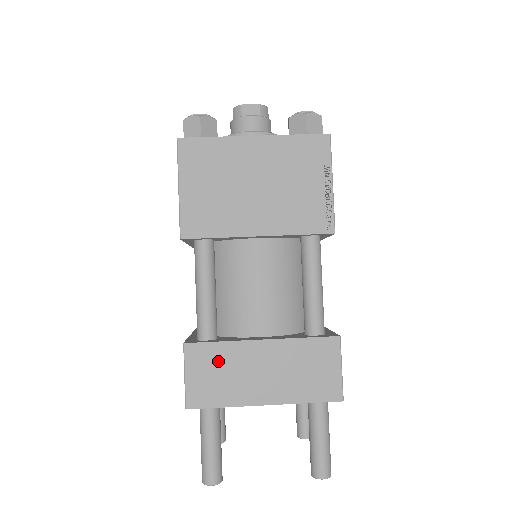
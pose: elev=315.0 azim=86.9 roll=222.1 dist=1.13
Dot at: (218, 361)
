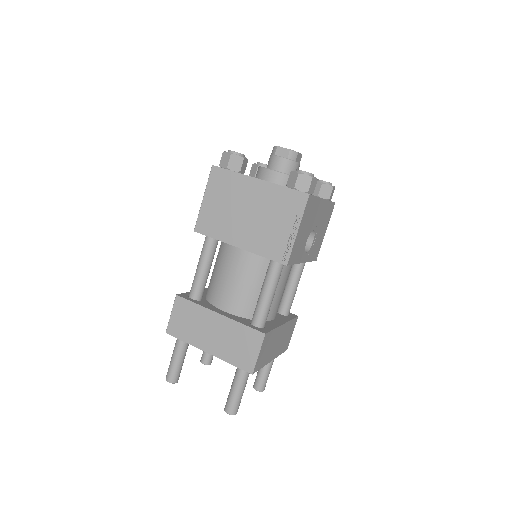
Dot at: (191, 314)
